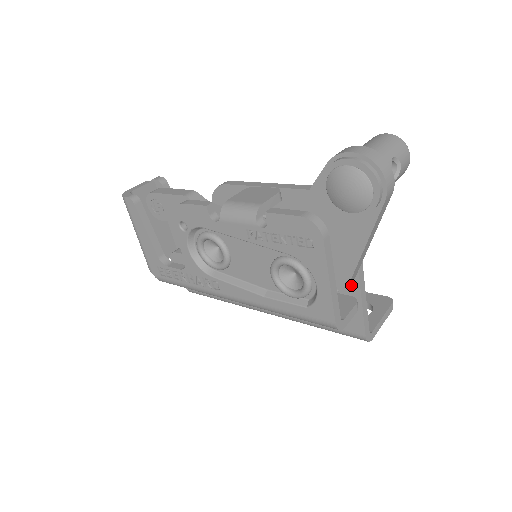
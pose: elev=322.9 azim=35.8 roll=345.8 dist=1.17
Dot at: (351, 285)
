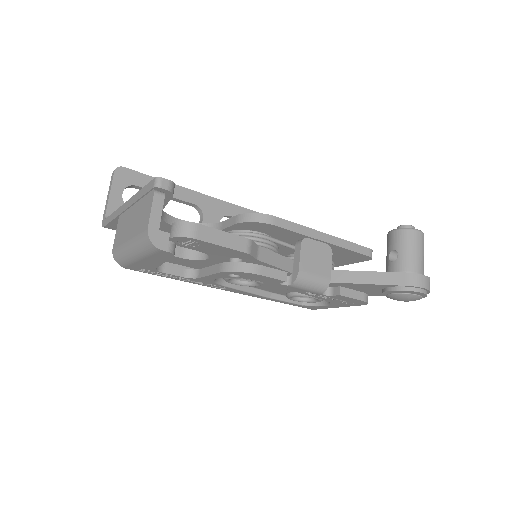
Dot at: occluded
